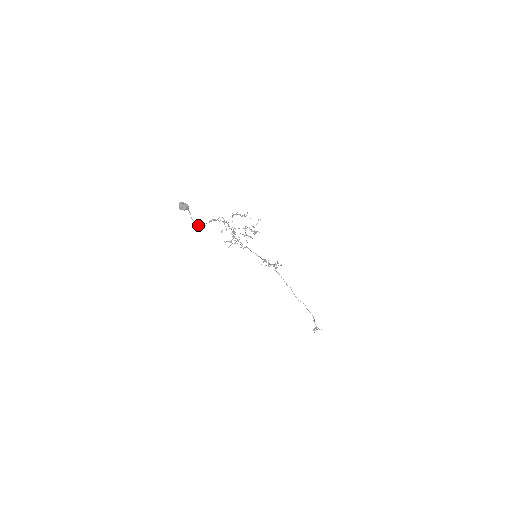
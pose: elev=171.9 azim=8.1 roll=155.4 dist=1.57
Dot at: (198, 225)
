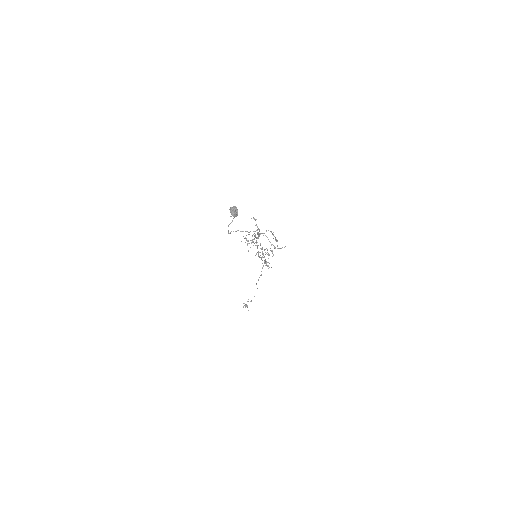
Dot at: occluded
